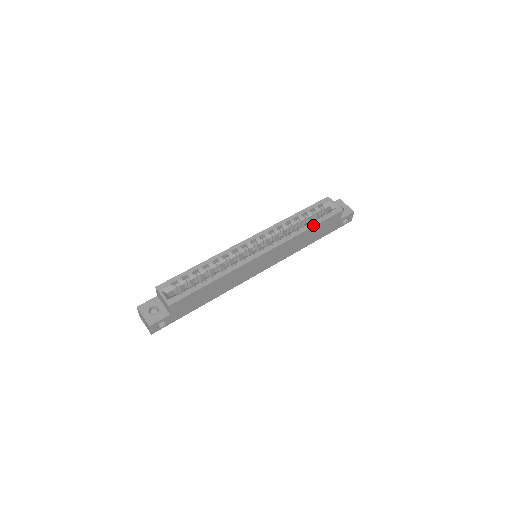
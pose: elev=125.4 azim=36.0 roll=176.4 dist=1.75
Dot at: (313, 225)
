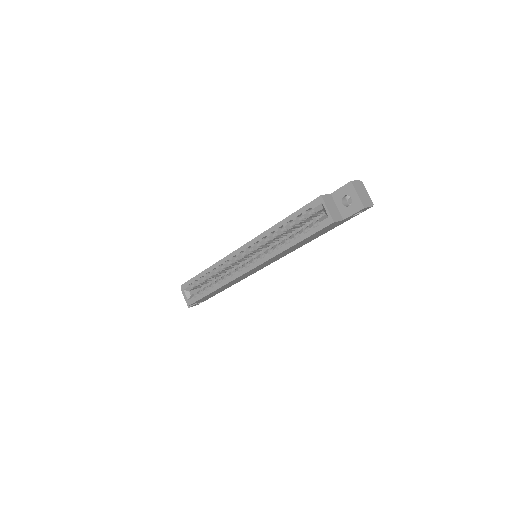
Dot at: (296, 242)
